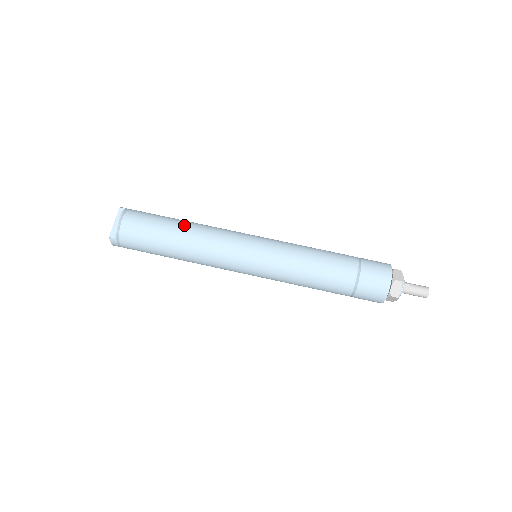
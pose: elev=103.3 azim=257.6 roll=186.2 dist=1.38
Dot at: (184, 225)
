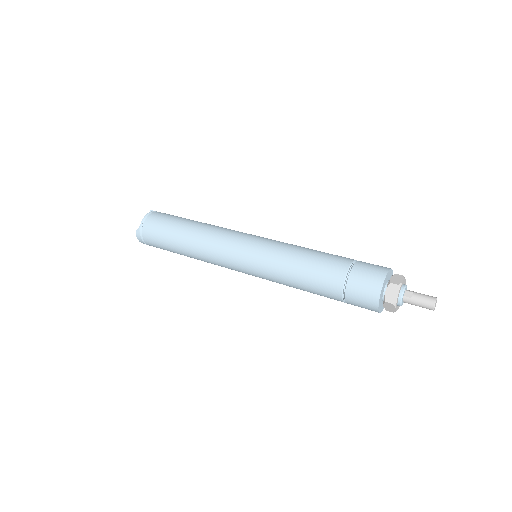
Dot at: (194, 223)
